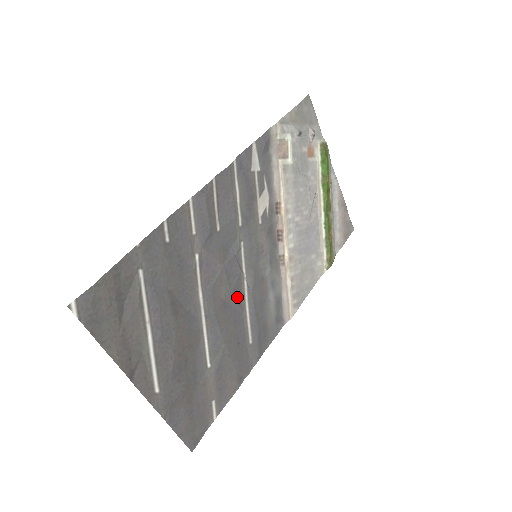
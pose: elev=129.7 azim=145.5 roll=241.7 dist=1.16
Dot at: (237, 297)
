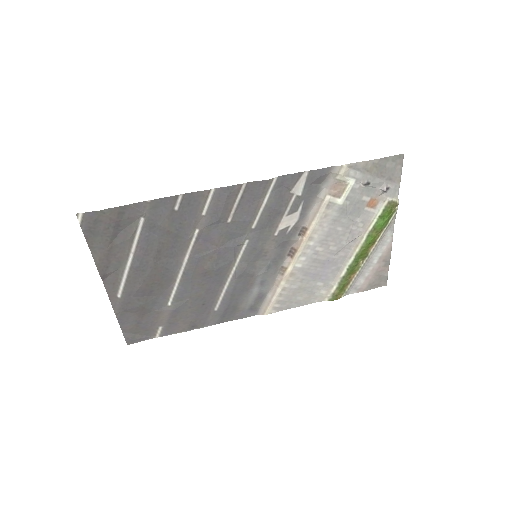
Dot at: (220, 275)
